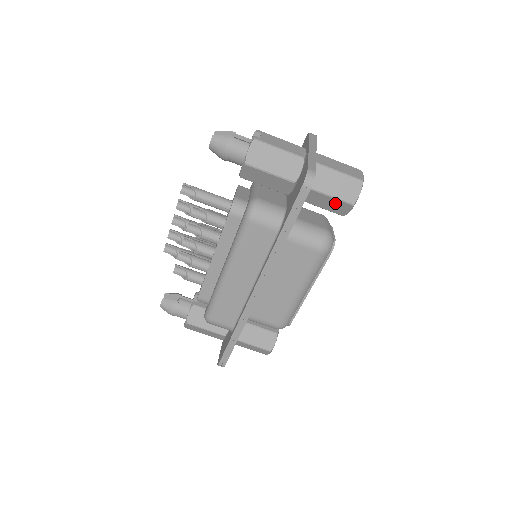
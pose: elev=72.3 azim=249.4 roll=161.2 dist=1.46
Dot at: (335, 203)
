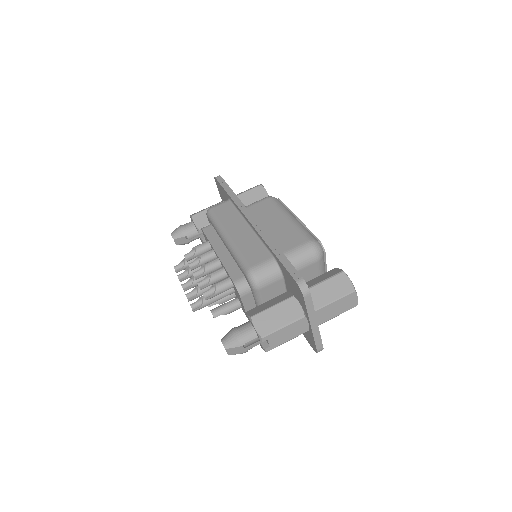
Dot at: (254, 193)
